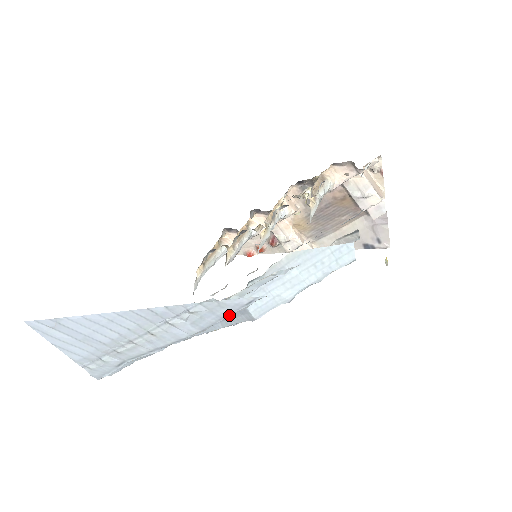
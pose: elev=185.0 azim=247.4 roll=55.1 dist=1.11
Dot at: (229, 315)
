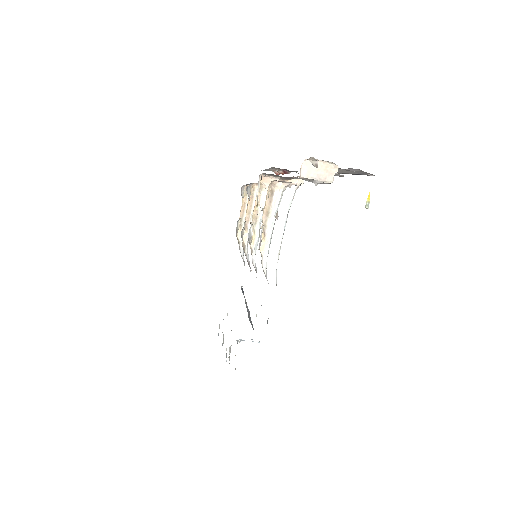
Dot at: occluded
